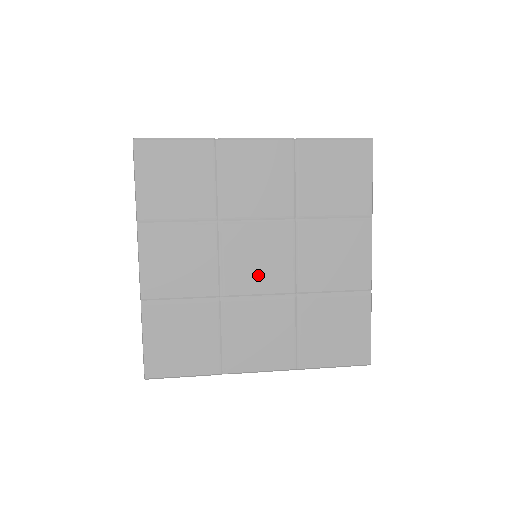
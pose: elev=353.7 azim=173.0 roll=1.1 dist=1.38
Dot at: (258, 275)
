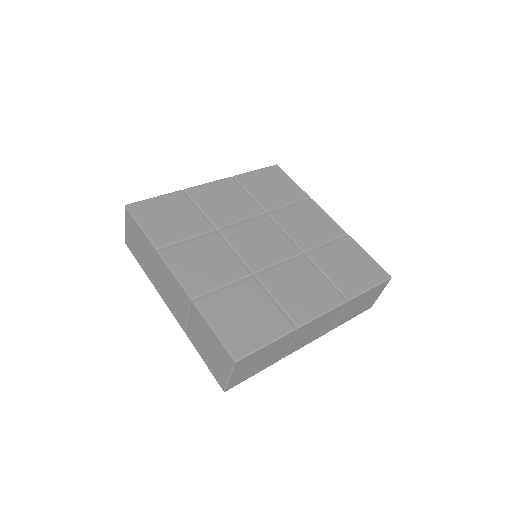
Dot at: (268, 251)
